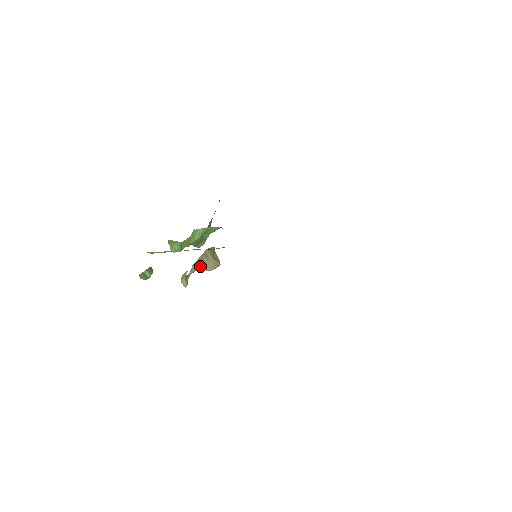
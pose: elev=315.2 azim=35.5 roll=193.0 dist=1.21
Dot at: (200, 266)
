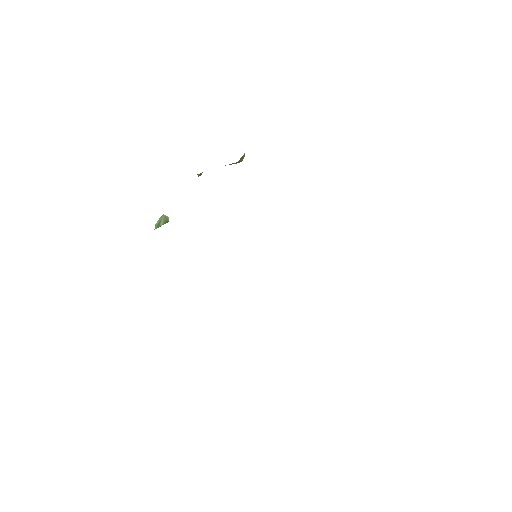
Dot at: occluded
